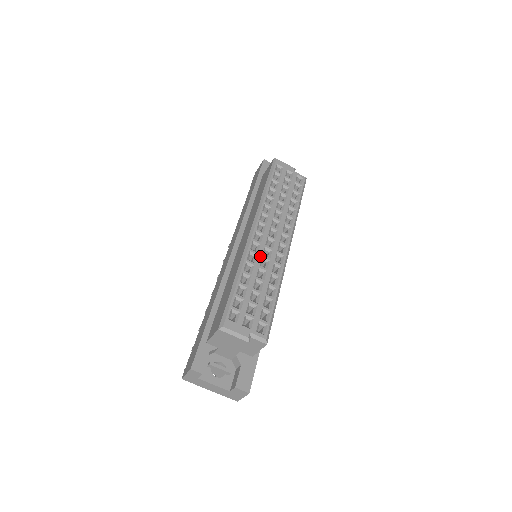
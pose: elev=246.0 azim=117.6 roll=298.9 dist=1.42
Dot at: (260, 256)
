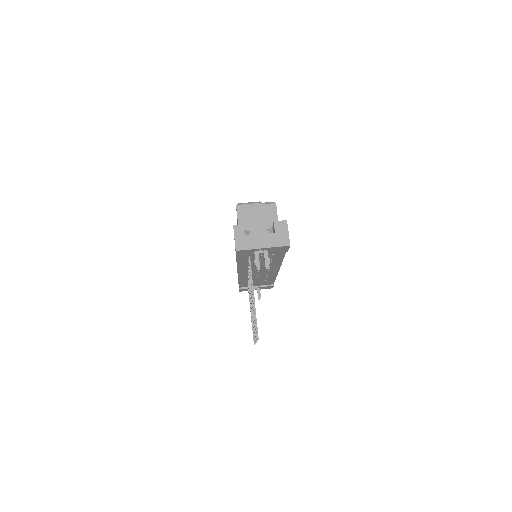
Dot at: occluded
